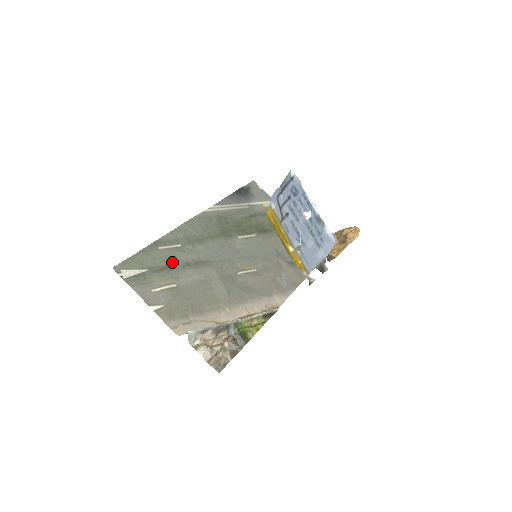
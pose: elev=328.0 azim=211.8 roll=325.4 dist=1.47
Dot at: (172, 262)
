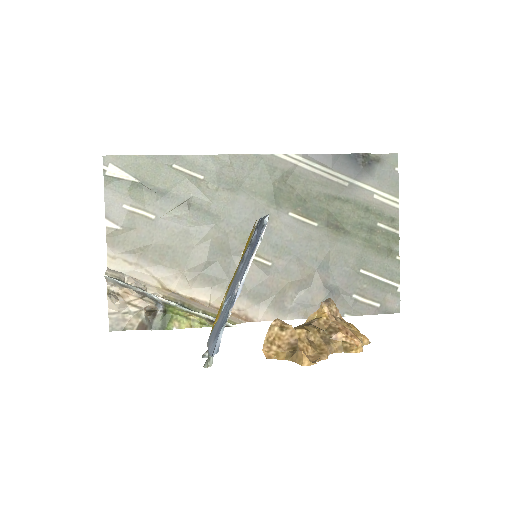
Dot at: (173, 190)
